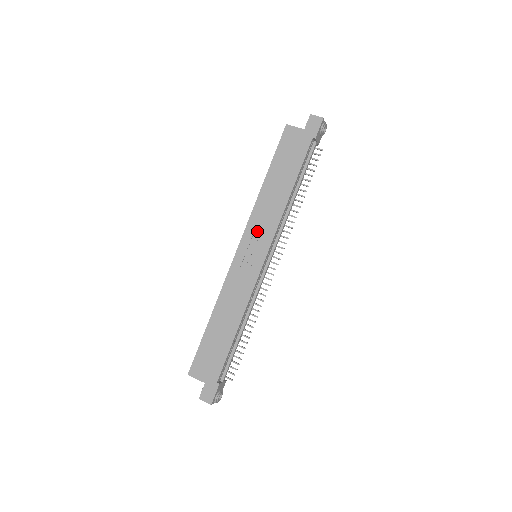
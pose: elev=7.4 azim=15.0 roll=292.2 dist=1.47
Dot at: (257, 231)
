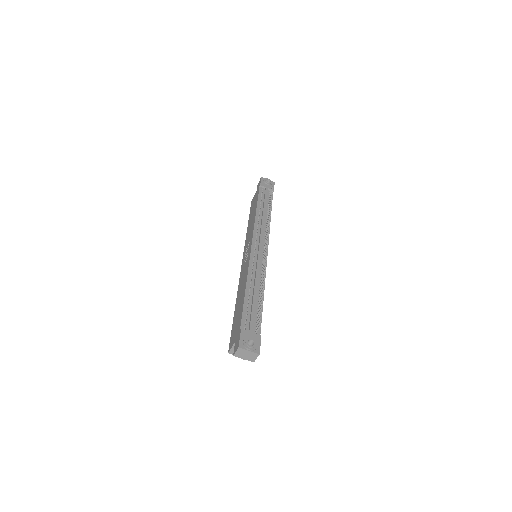
Dot at: (247, 243)
